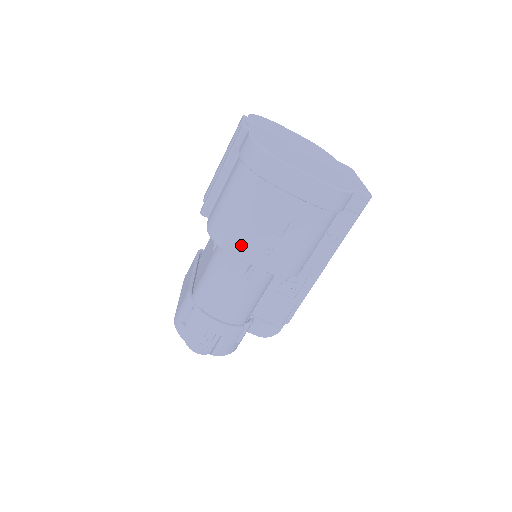
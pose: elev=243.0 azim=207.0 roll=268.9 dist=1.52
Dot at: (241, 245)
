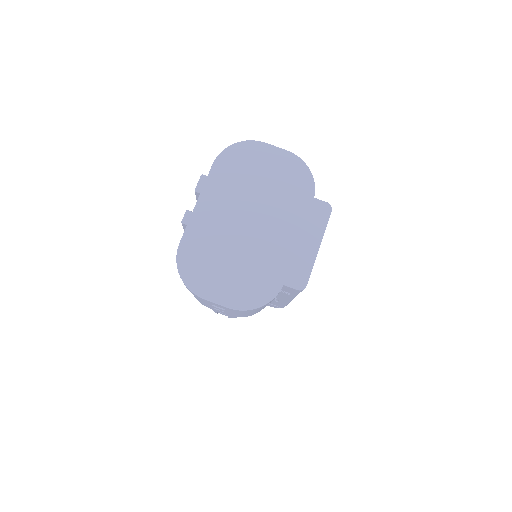
Dot at: (202, 303)
